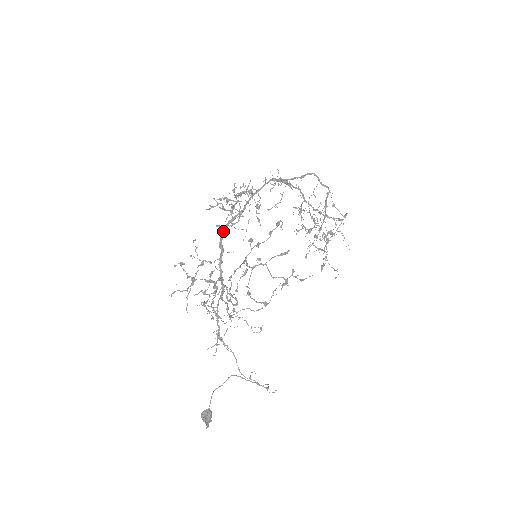
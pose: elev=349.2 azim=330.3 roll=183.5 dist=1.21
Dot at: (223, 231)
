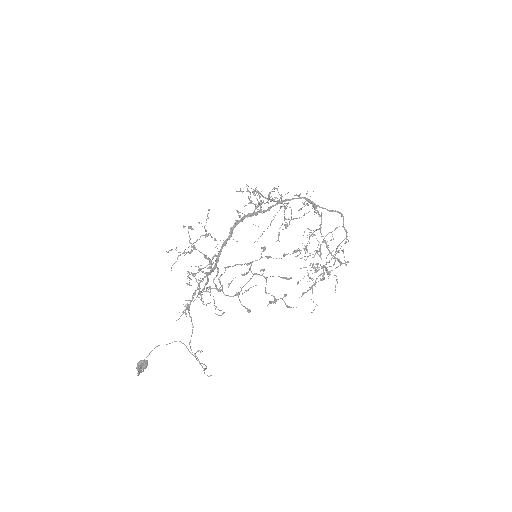
Dot at: (240, 219)
